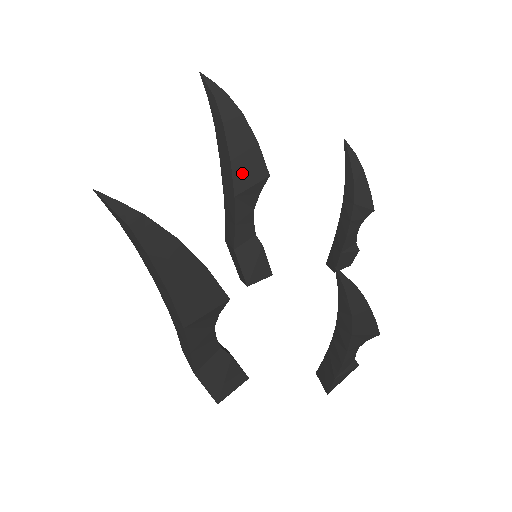
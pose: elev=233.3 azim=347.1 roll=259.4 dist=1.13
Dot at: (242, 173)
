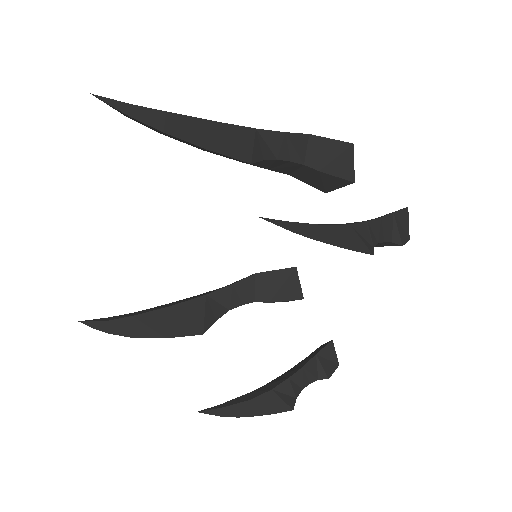
Dot at: (224, 156)
